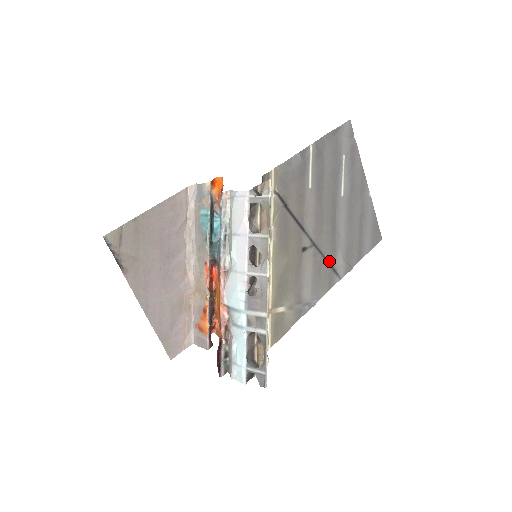
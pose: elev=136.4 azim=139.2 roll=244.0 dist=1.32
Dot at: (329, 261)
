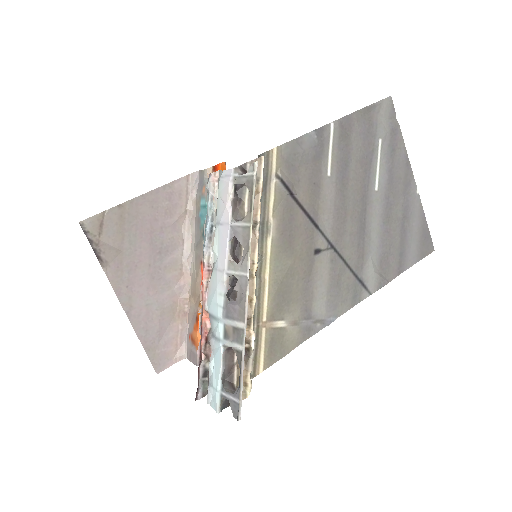
Dot at: (354, 270)
